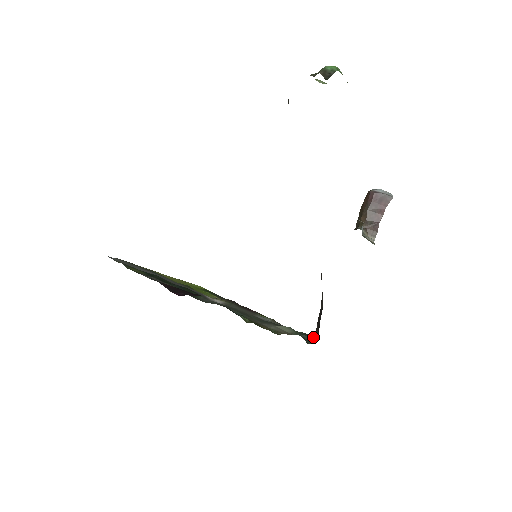
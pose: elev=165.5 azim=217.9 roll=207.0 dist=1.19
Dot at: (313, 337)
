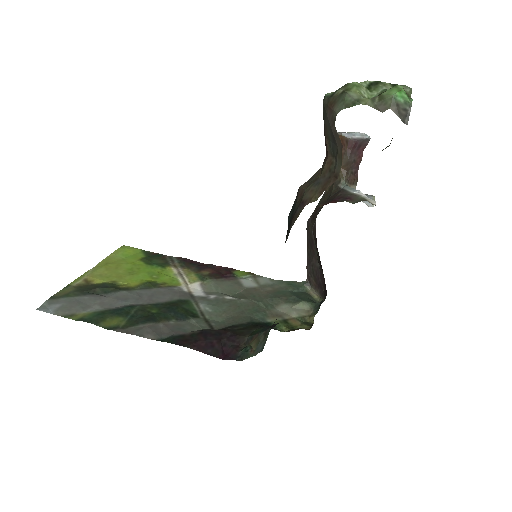
Dot at: (308, 286)
